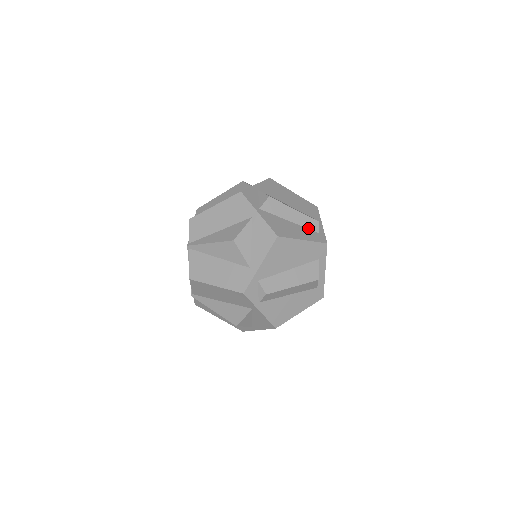
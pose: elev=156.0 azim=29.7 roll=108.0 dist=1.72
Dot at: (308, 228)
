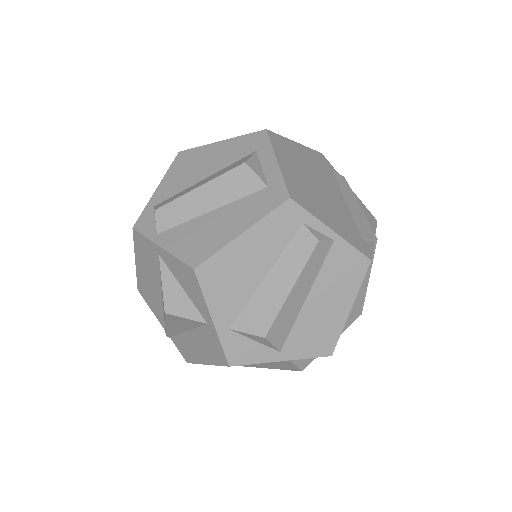
Dot at: occluded
